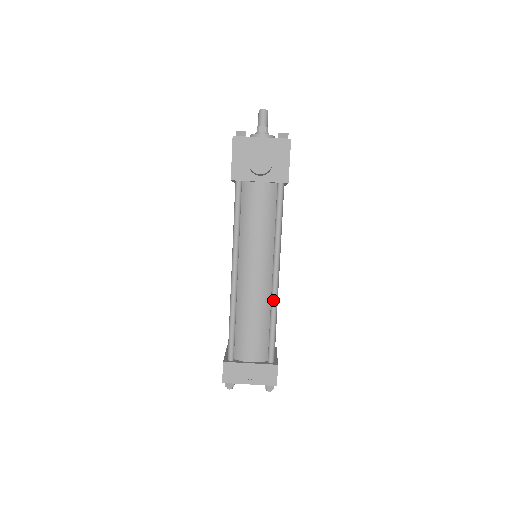
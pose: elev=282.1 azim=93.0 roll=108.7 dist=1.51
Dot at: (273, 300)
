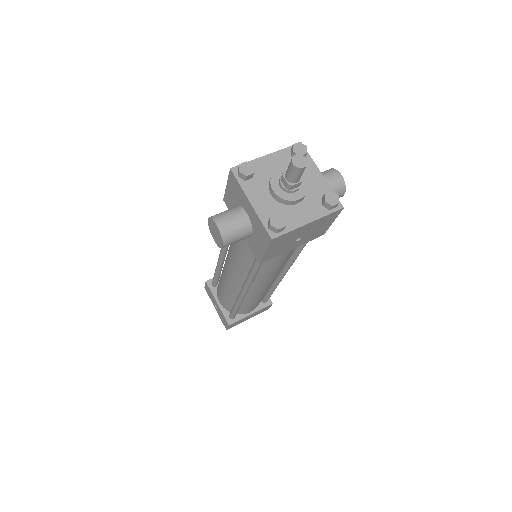
Dot at: (237, 299)
